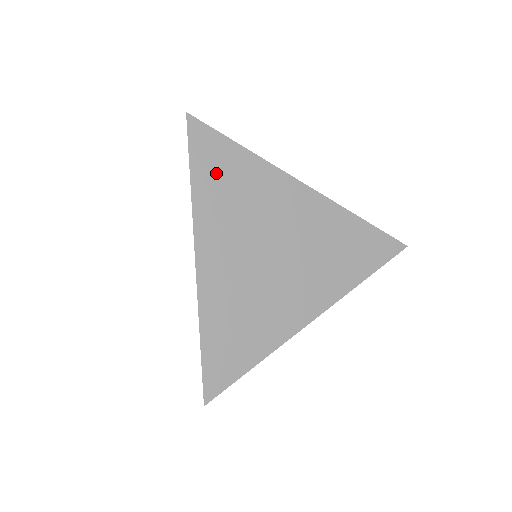
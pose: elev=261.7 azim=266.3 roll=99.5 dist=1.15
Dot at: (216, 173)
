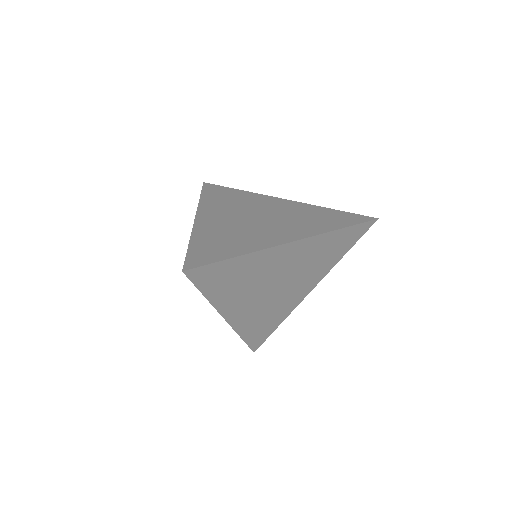
Dot at: (221, 282)
